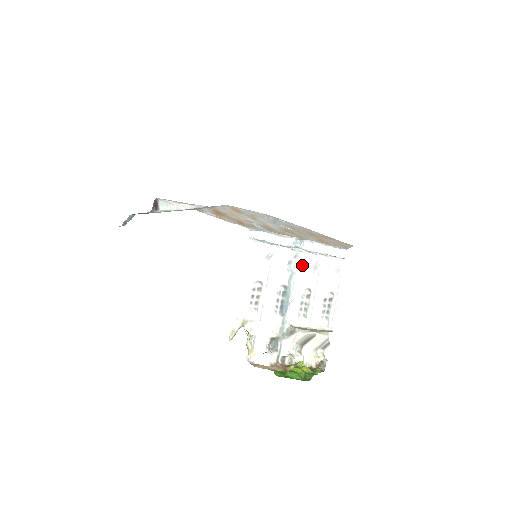
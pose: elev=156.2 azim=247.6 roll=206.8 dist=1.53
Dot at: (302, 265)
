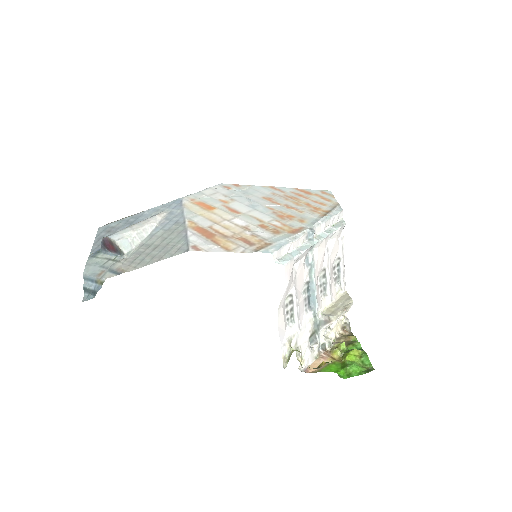
Dot at: (317, 253)
